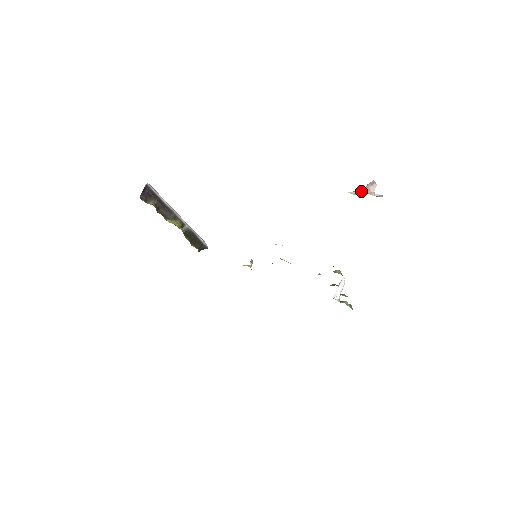
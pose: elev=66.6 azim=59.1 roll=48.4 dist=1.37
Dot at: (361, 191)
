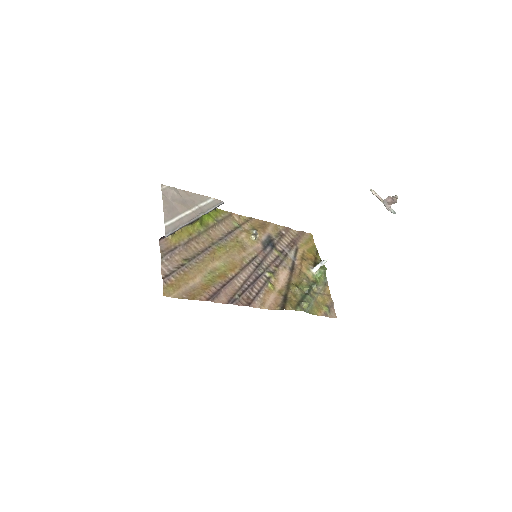
Dot at: (380, 197)
